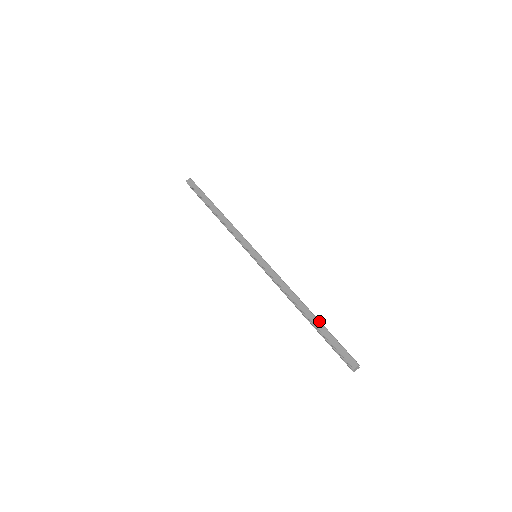
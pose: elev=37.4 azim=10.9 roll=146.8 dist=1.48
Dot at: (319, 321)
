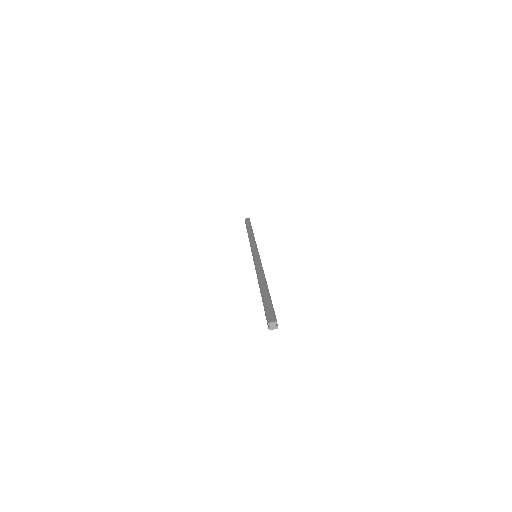
Dot at: (268, 291)
